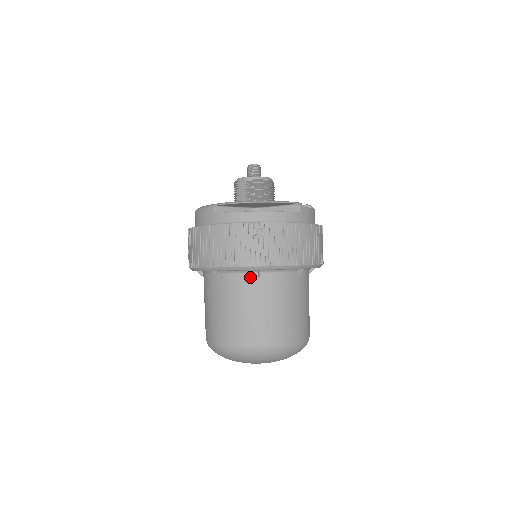
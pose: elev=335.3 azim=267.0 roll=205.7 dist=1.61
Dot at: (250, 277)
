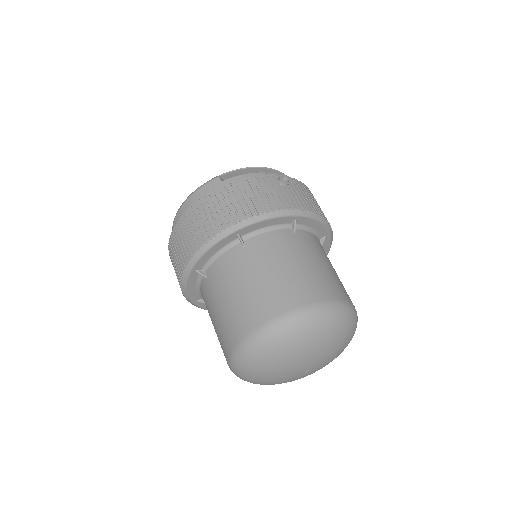
Dot at: (286, 232)
